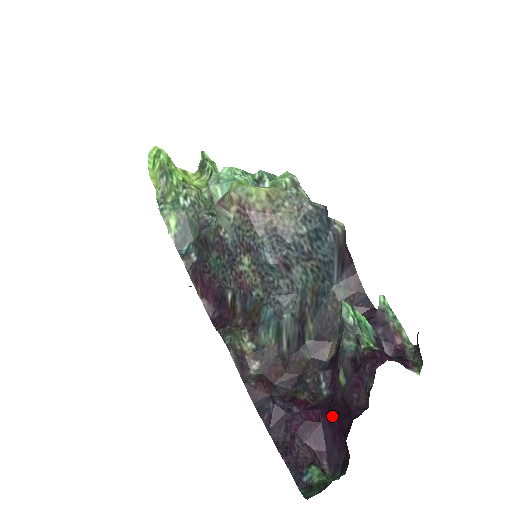
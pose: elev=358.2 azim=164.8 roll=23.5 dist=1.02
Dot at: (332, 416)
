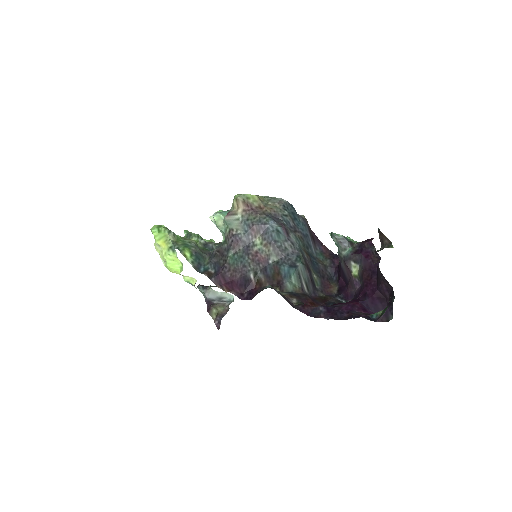
Dot at: (363, 295)
